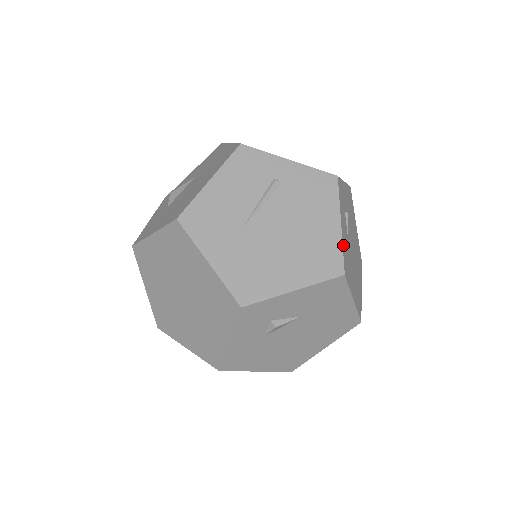
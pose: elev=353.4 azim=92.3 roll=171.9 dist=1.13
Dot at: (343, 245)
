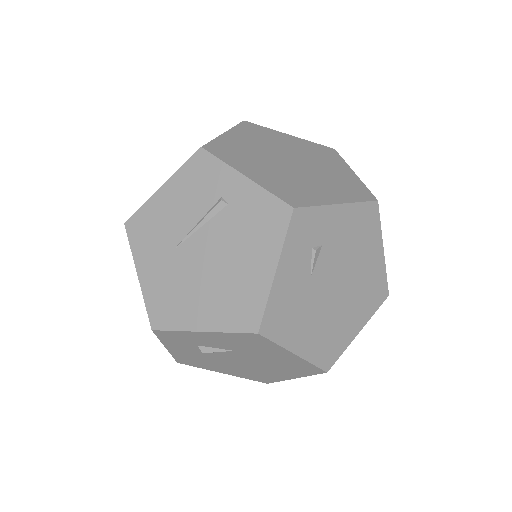
Dot at: (273, 297)
